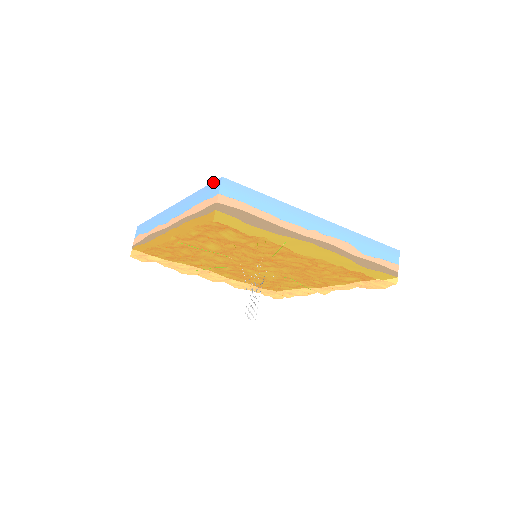
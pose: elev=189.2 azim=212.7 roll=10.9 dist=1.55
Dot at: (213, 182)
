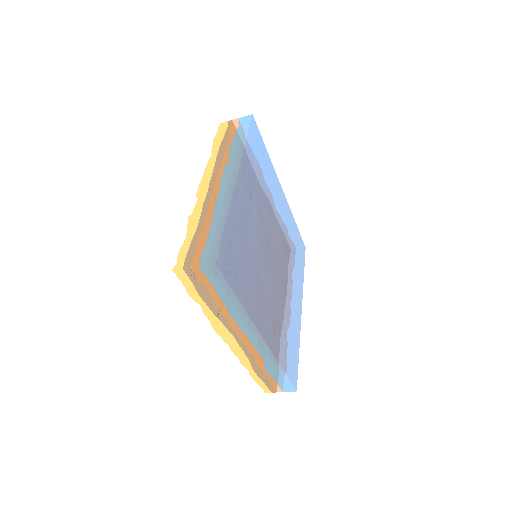
Dot at: (219, 249)
